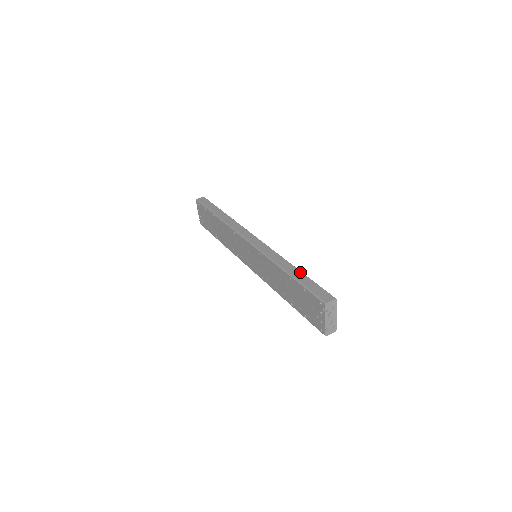
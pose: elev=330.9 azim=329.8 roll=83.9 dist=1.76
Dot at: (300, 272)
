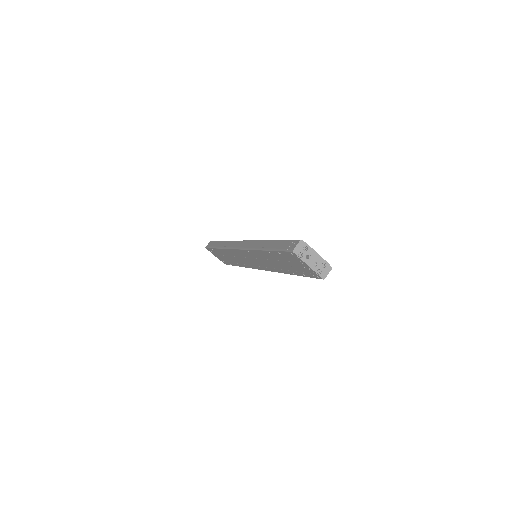
Dot at: (274, 241)
